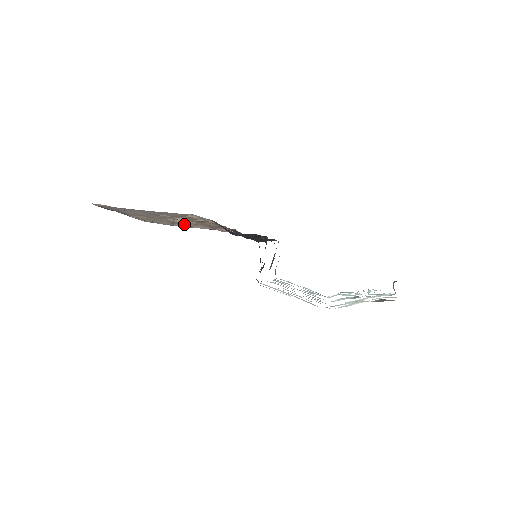
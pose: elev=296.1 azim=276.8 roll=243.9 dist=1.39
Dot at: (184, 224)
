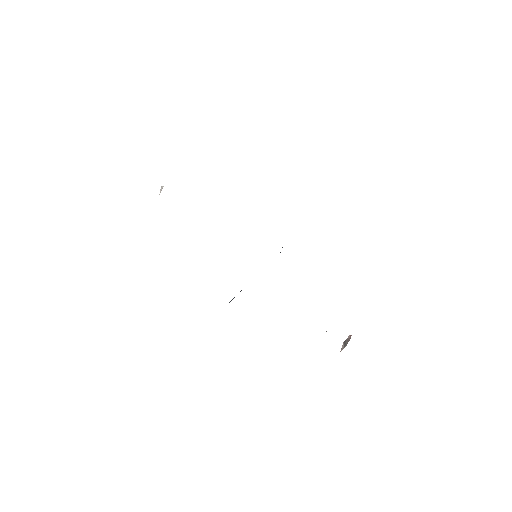
Dot at: occluded
